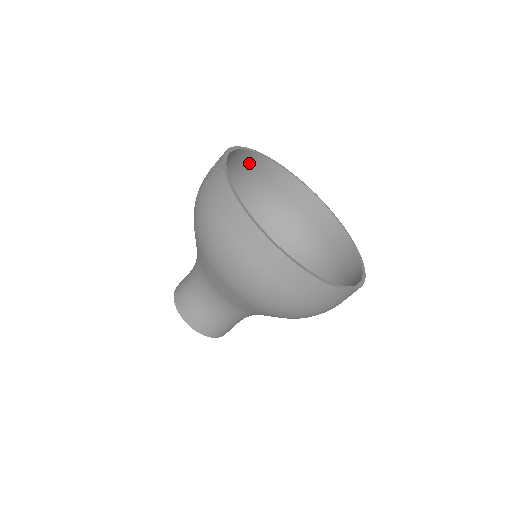
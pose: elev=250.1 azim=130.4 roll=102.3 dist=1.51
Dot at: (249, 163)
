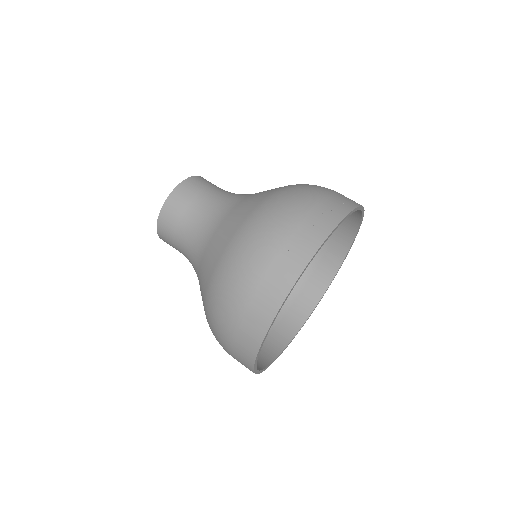
Dot at: occluded
